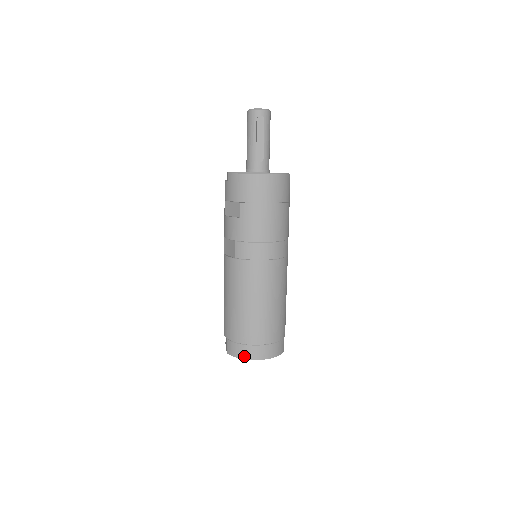
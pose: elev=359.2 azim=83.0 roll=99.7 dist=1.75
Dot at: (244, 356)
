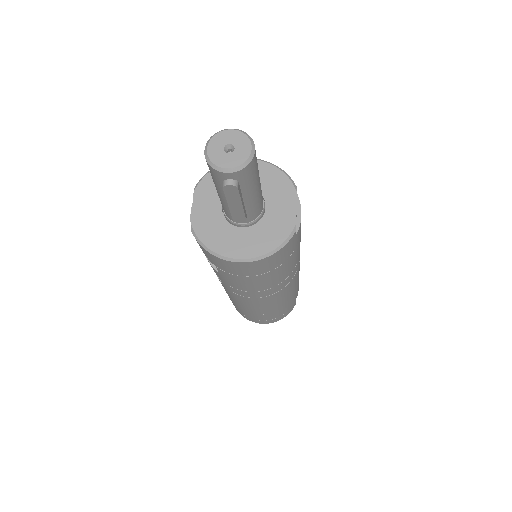
Dot at: occluded
